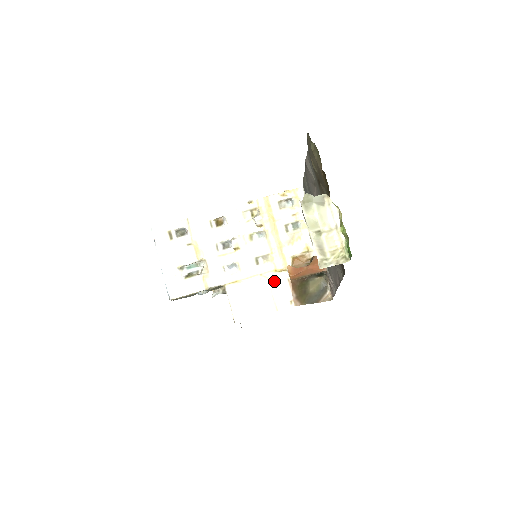
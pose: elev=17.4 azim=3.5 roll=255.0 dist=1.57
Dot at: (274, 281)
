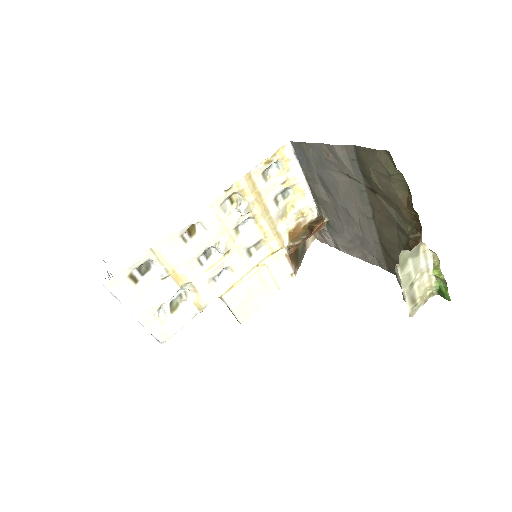
Dot at: (273, 265)
